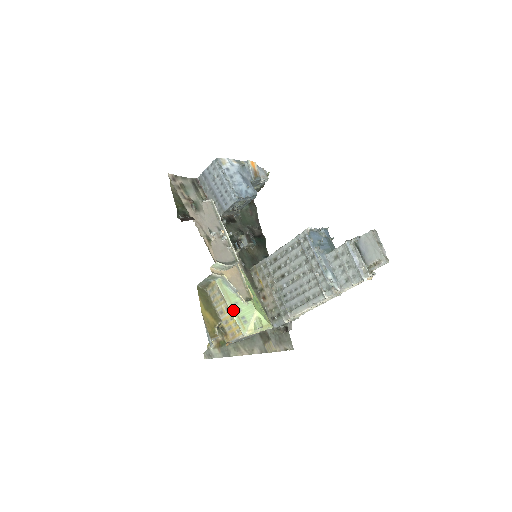
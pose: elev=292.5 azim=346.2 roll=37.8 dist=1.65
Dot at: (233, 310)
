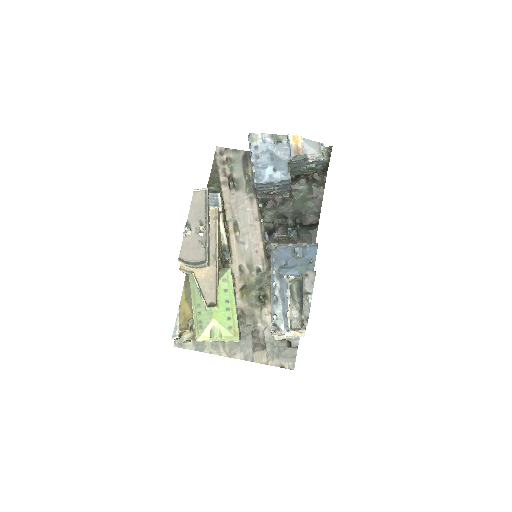
Dot at: (195, 311)
